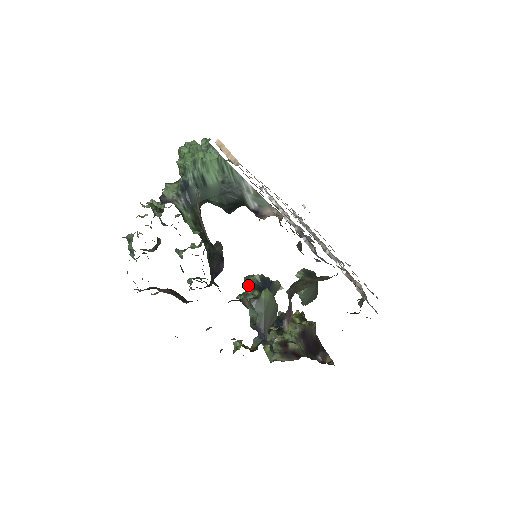
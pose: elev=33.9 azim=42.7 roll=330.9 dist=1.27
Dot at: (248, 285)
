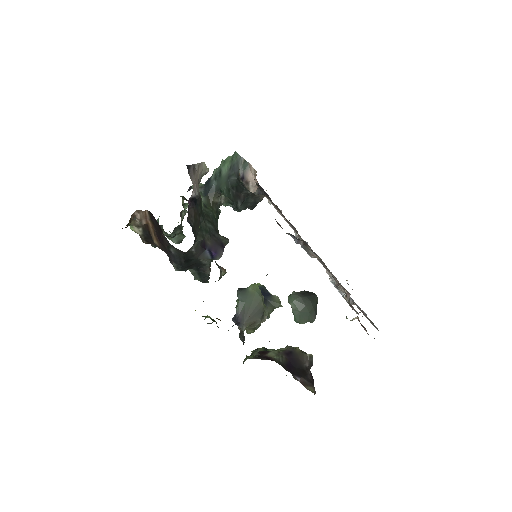
Dot at: occluded
